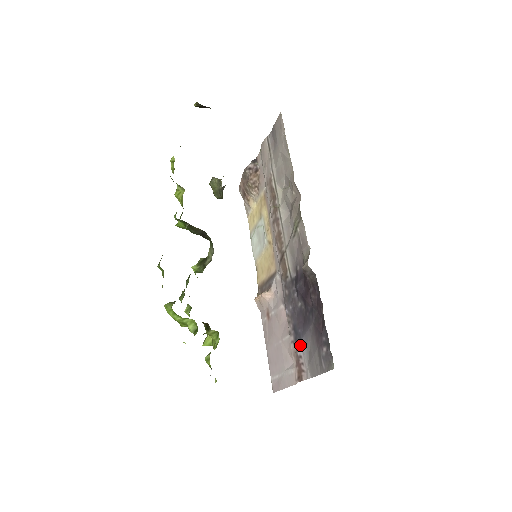
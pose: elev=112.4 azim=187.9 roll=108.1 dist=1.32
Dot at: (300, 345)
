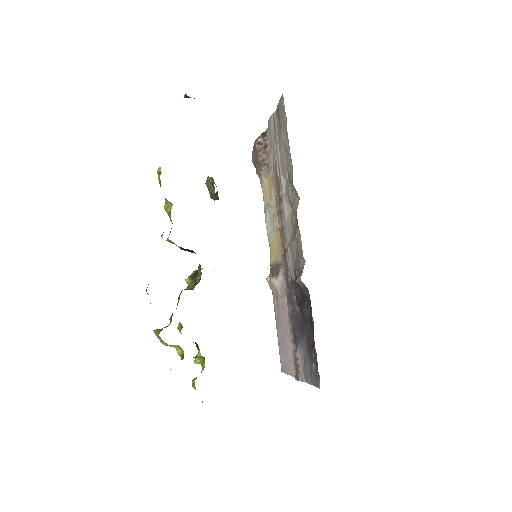
Dot at: (297, 348)
